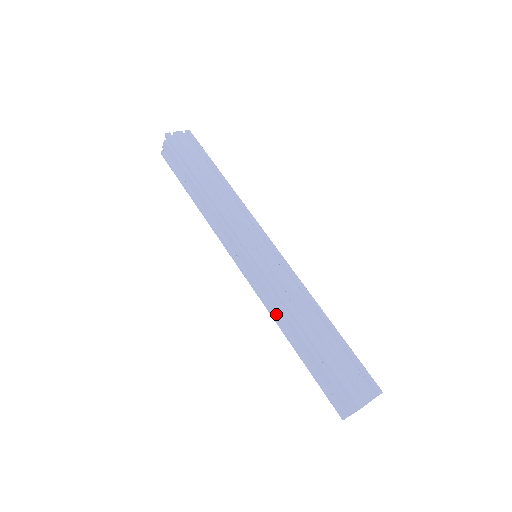
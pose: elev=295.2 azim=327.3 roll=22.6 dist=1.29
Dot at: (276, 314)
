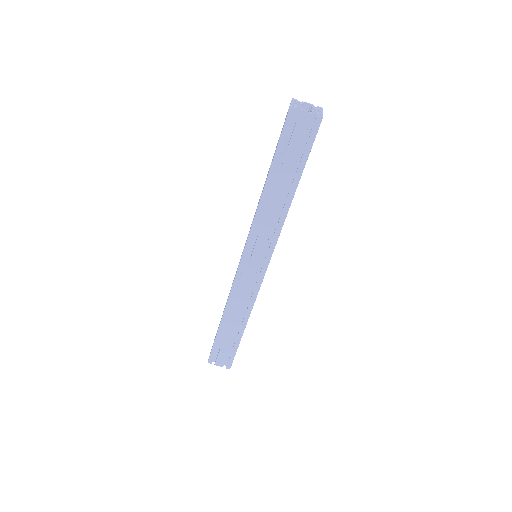
Dot at: (232, 299)
